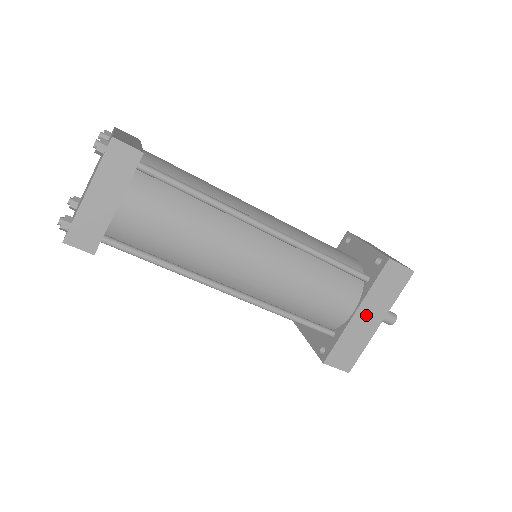
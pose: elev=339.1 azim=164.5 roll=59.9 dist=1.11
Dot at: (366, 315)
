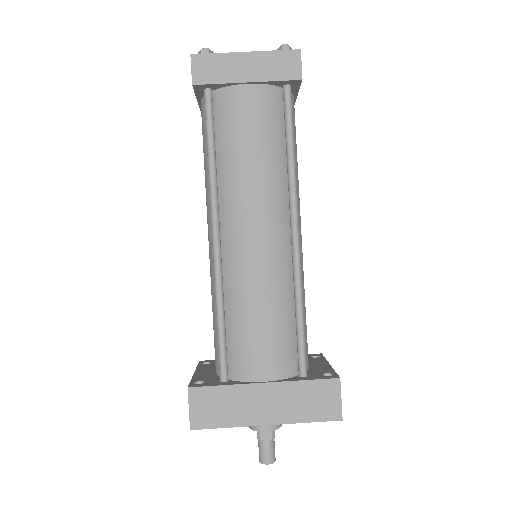
Dot at: (267, 399)
